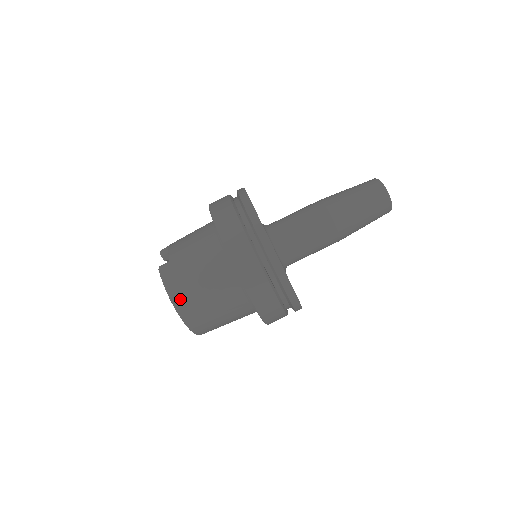
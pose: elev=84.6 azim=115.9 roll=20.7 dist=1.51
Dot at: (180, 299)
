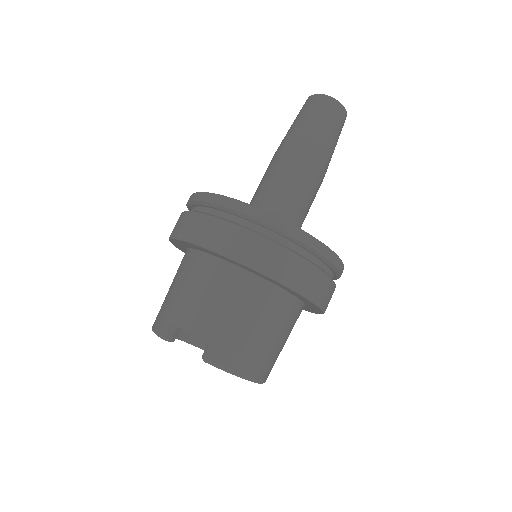
Dot at: (256, 370)
